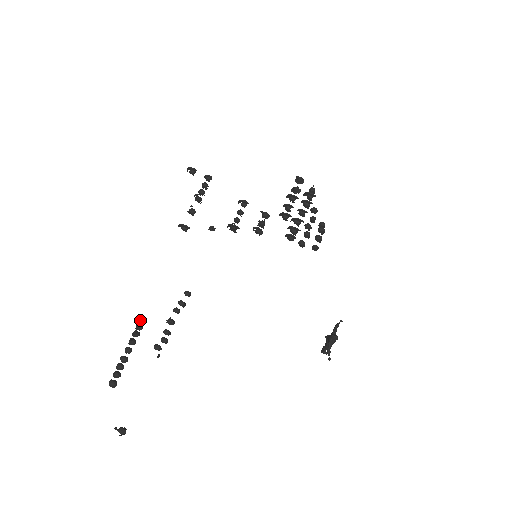
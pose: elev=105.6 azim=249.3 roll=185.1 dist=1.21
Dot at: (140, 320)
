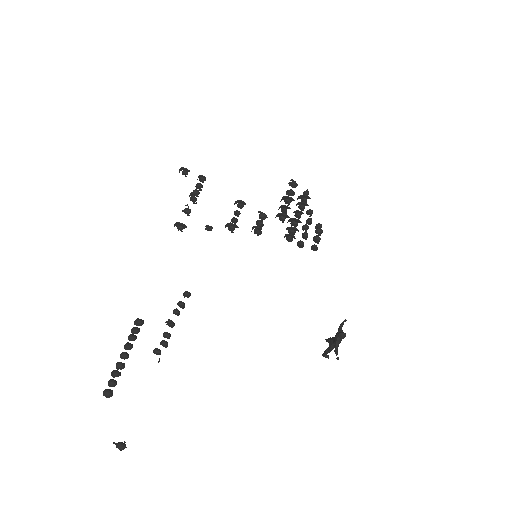
Dot at: (137, 322)
